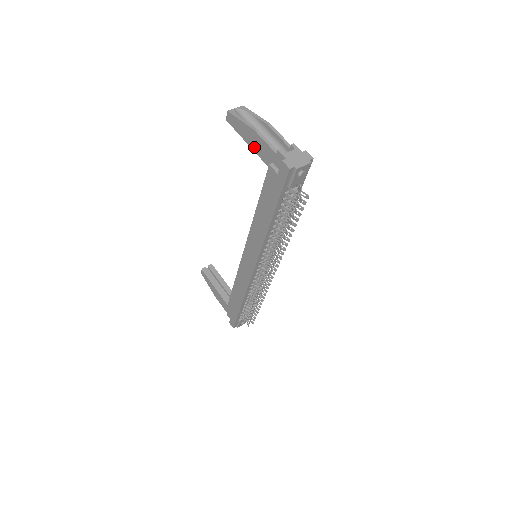
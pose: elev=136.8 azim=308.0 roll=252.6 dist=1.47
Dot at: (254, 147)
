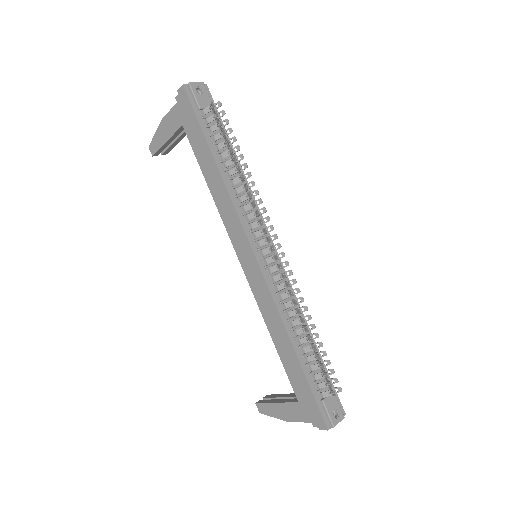
Dot at: (170, 132)
